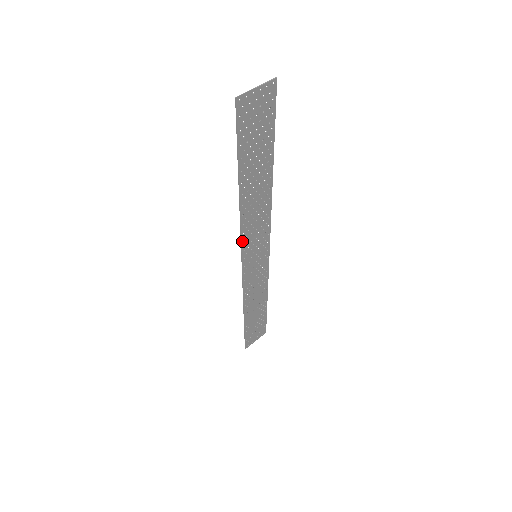
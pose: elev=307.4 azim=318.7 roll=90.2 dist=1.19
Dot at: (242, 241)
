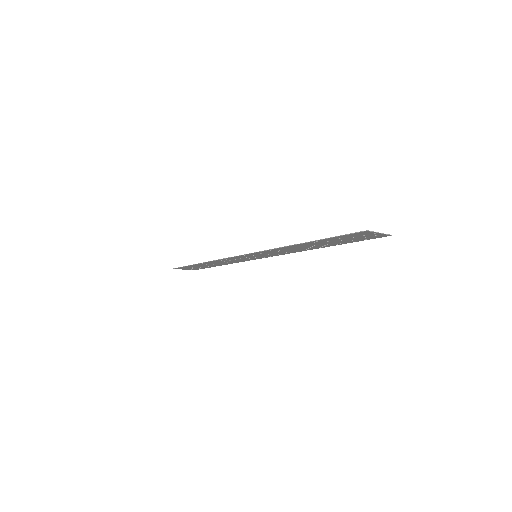
Dot at: (264, 251)
